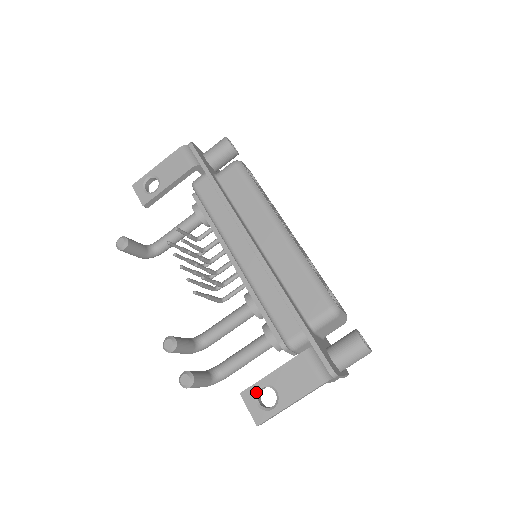
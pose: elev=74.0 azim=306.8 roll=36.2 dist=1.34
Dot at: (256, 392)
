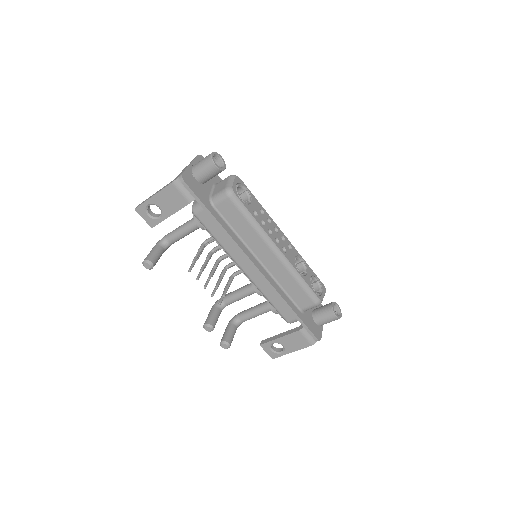
Dot at: (270, 345)
